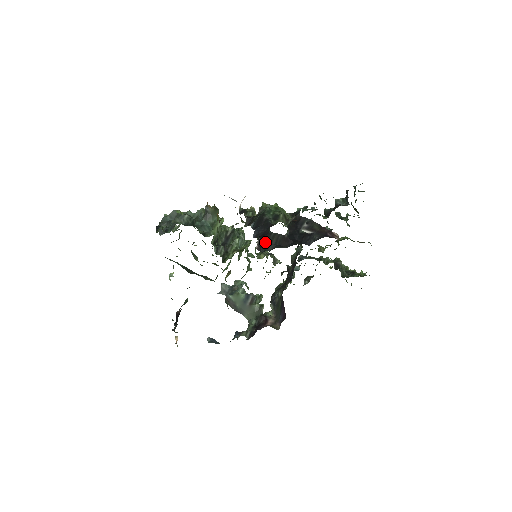
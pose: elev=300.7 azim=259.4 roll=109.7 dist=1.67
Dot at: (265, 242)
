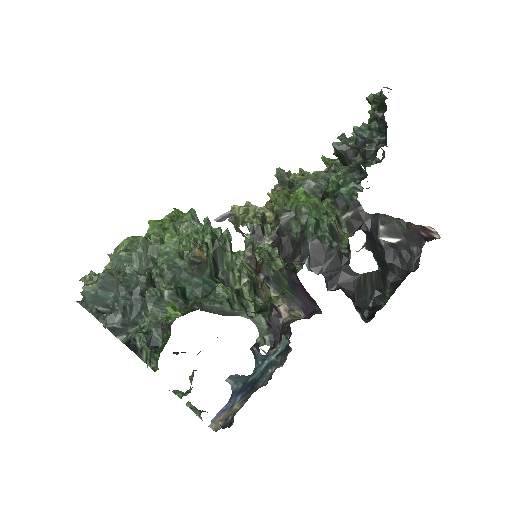
Dot at: (358, 295)
